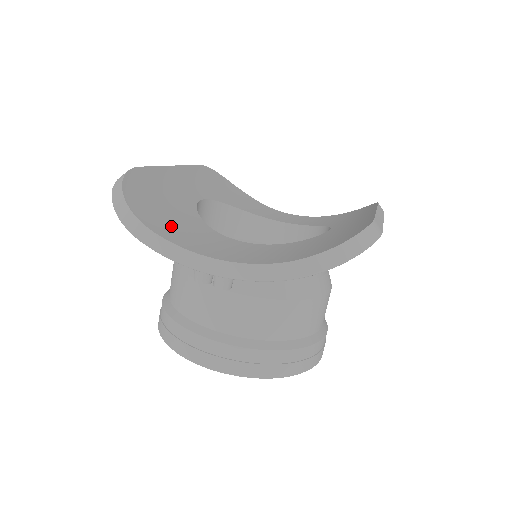
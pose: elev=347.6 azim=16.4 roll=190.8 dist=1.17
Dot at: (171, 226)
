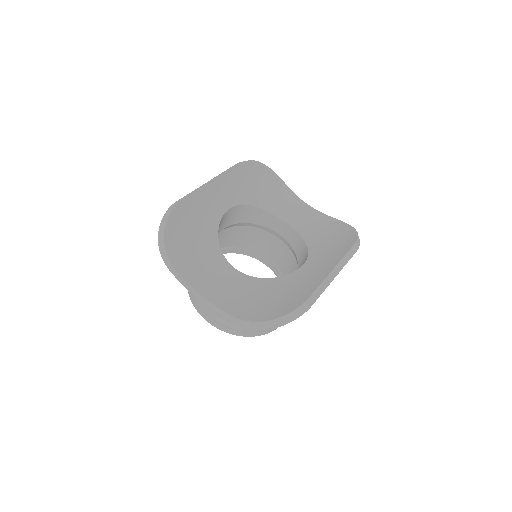
Dot at: (190, 258)
